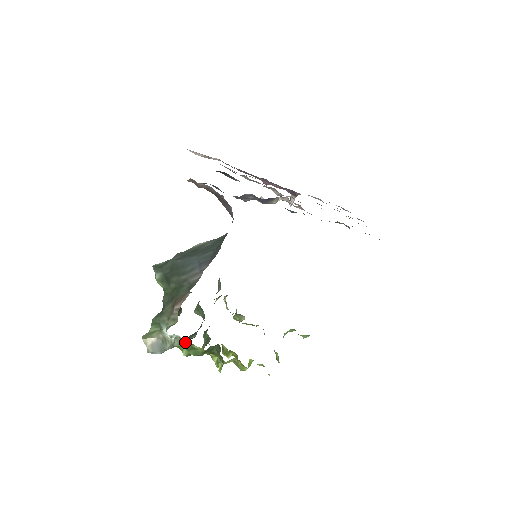
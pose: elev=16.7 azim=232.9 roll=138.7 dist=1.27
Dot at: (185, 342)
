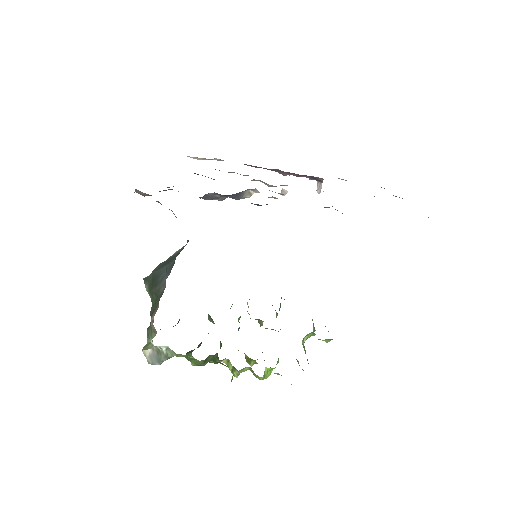
Dot at: (191, 352)
